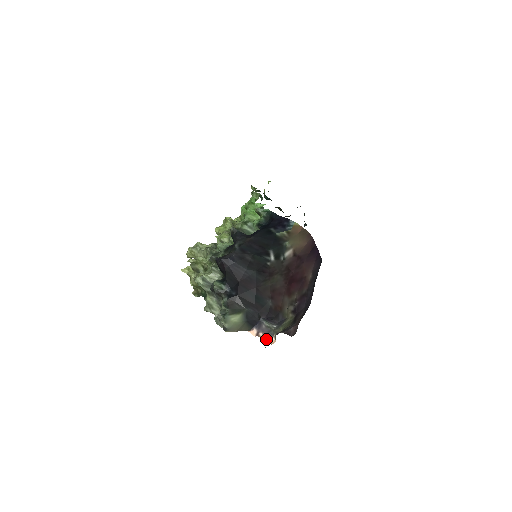
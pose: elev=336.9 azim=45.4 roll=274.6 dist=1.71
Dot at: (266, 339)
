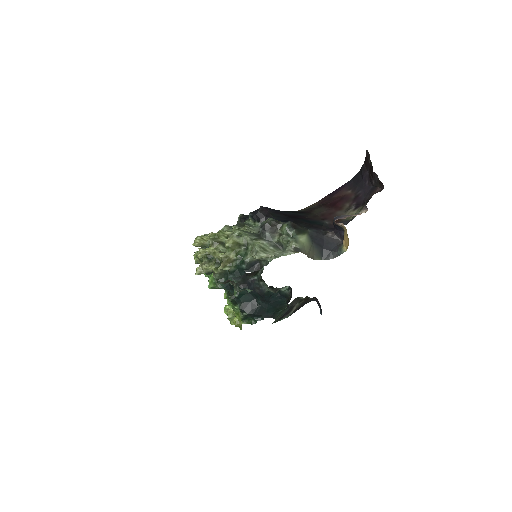
Dot at: (357, 214)
